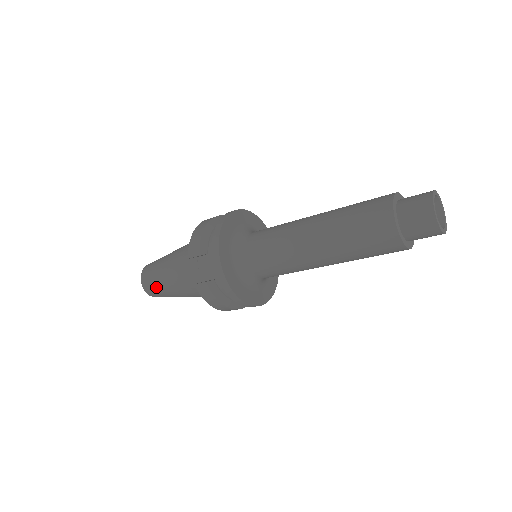
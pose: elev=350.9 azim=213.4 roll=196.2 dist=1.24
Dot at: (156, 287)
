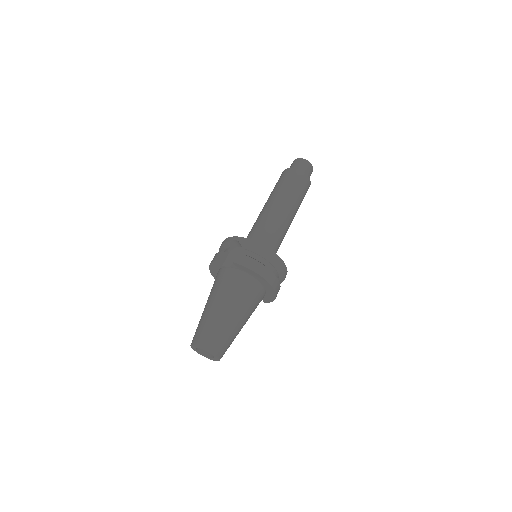
Dot at: (210, 327)
